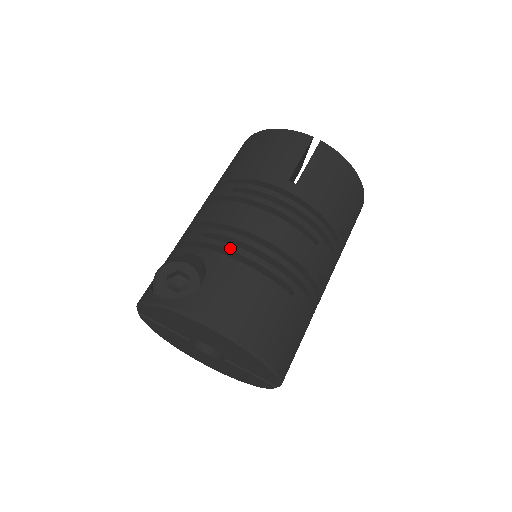
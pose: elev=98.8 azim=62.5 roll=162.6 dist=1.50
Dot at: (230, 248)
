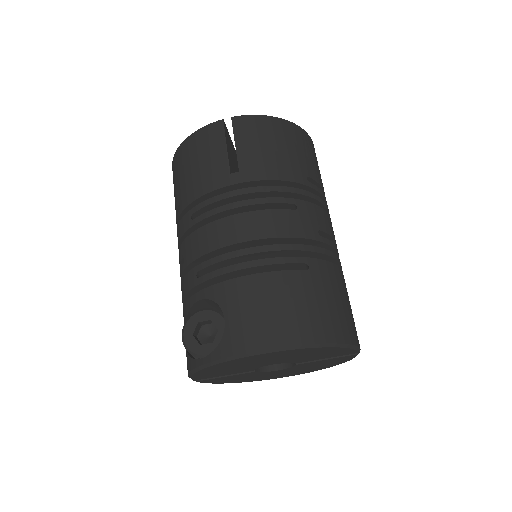
Dot at: (225, 271)
